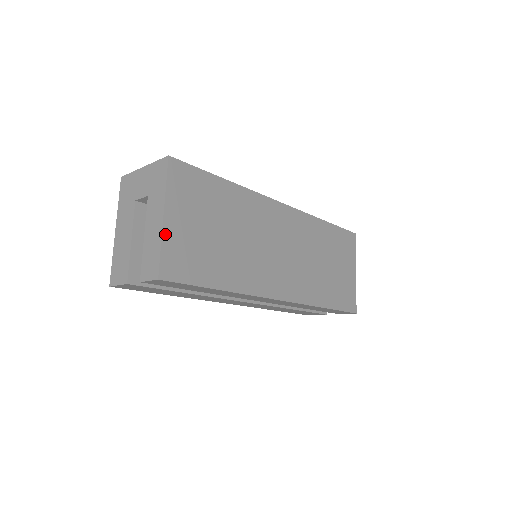
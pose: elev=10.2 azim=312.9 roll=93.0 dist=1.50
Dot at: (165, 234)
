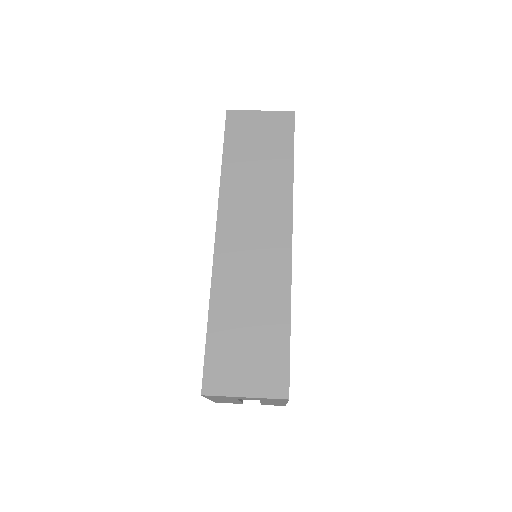
Dot at: occluded
